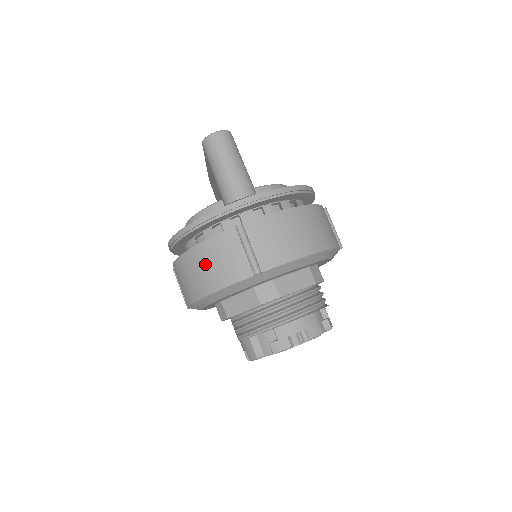
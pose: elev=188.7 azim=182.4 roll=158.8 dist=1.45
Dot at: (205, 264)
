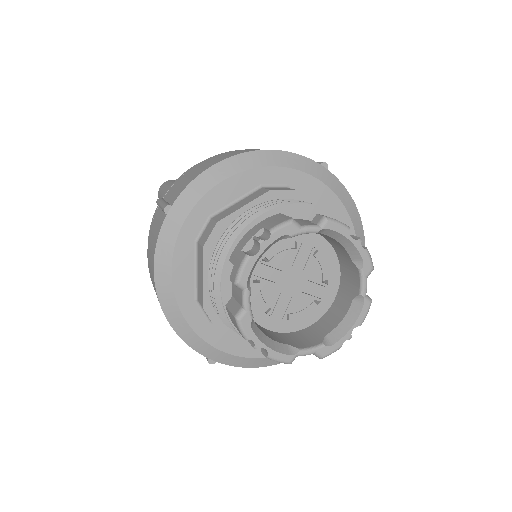
Dot at: (150, 261)
